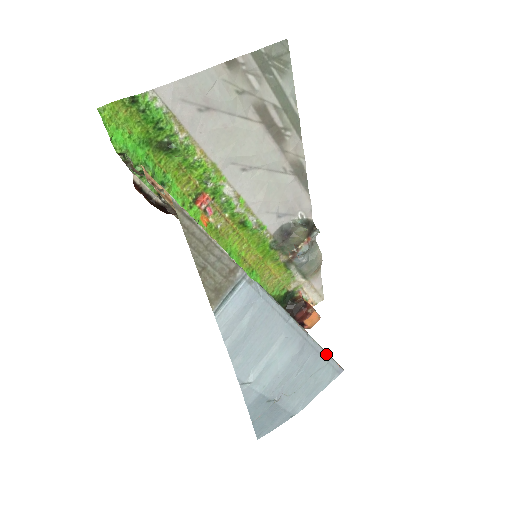
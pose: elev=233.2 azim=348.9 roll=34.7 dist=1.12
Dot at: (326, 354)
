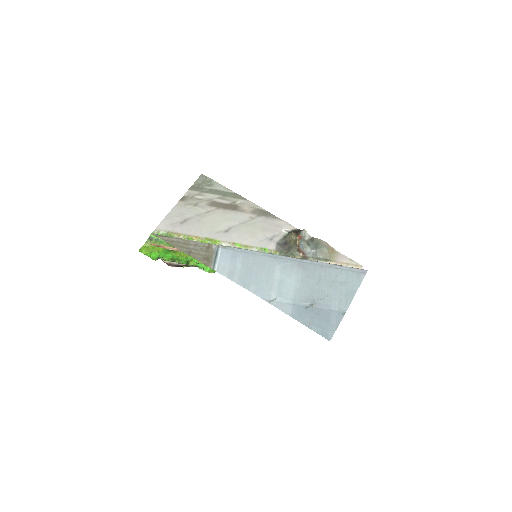
Dot at: (334, 265)
